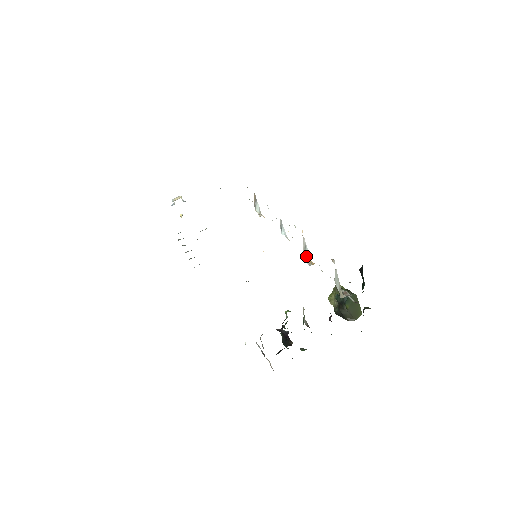
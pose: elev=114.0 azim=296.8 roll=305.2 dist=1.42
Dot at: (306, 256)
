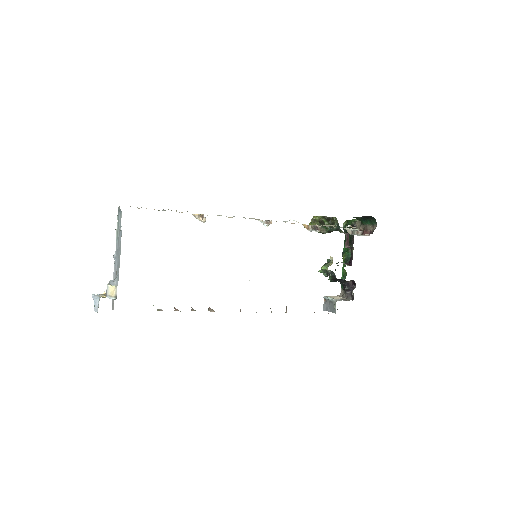
Dot at: occluded
